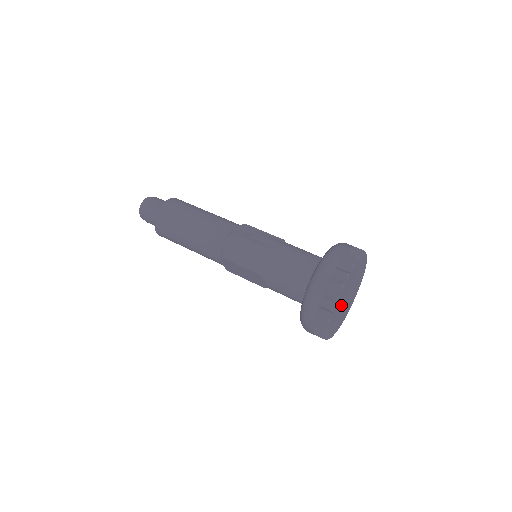
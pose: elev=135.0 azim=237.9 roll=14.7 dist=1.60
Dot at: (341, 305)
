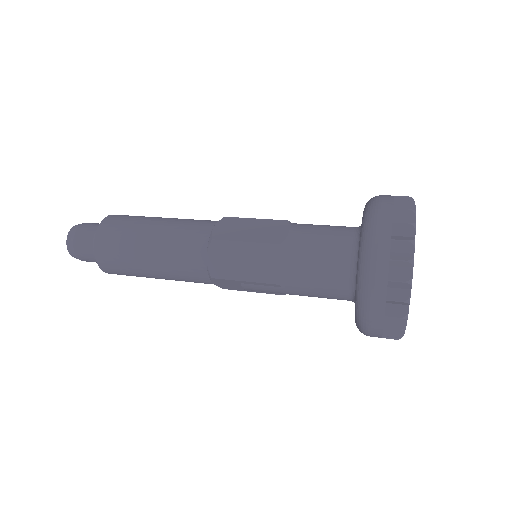
Dot at: occluded
